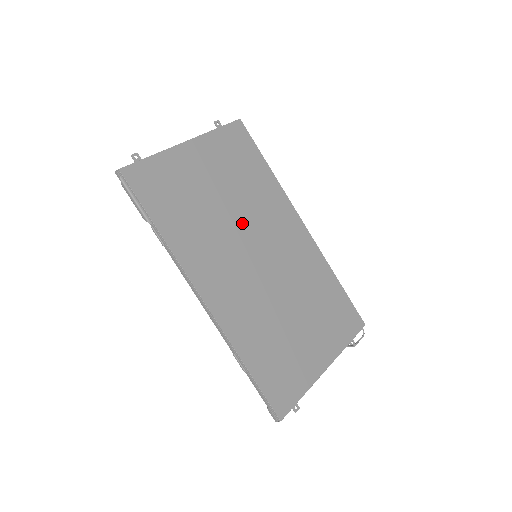
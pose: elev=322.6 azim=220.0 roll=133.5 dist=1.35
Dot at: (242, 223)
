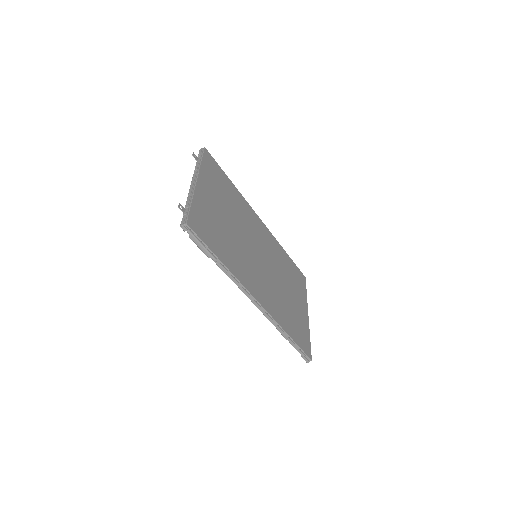
Dot at: (244, 235)
